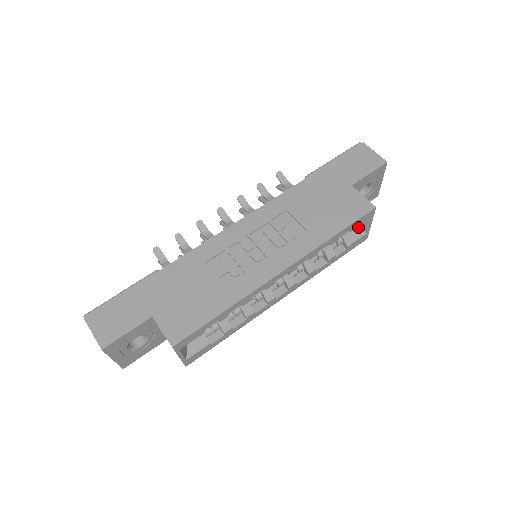
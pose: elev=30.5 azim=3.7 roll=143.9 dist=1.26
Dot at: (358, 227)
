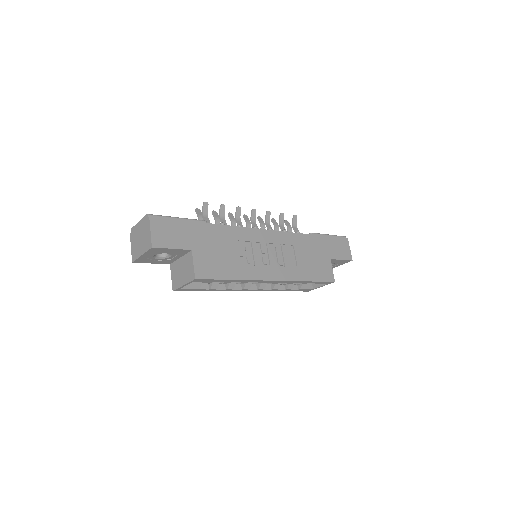
Dot at: occluded
